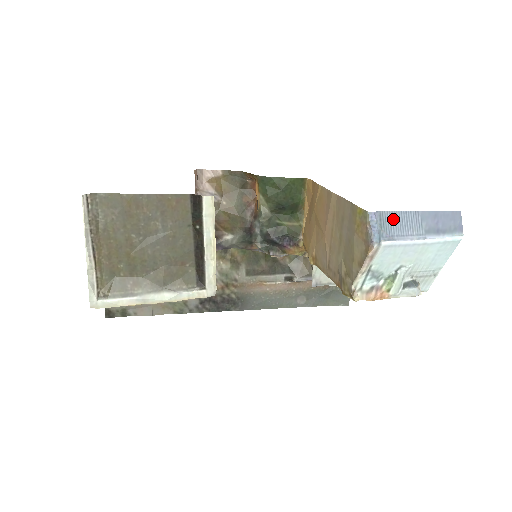
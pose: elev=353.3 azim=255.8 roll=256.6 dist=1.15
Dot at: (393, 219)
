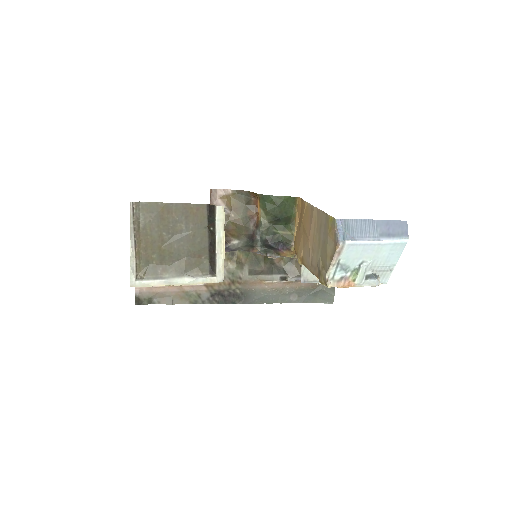
Dot at: (355, 225)
